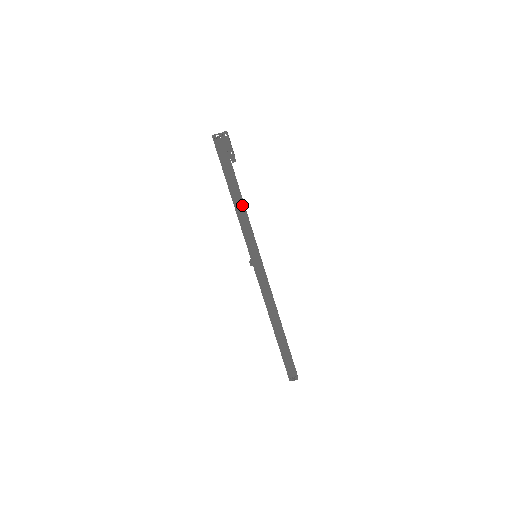
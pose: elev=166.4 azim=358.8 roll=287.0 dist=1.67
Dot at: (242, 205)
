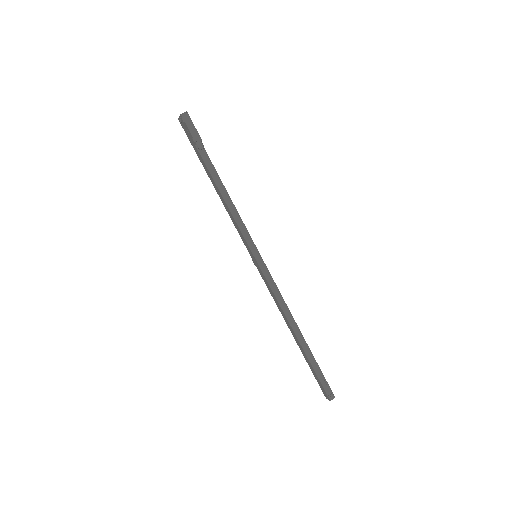
Dot at: (223, 199)
